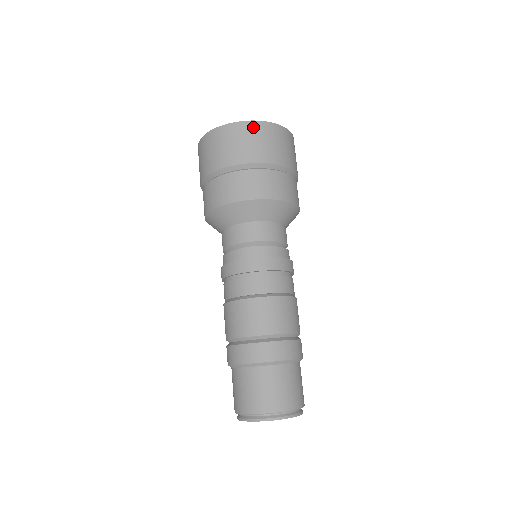
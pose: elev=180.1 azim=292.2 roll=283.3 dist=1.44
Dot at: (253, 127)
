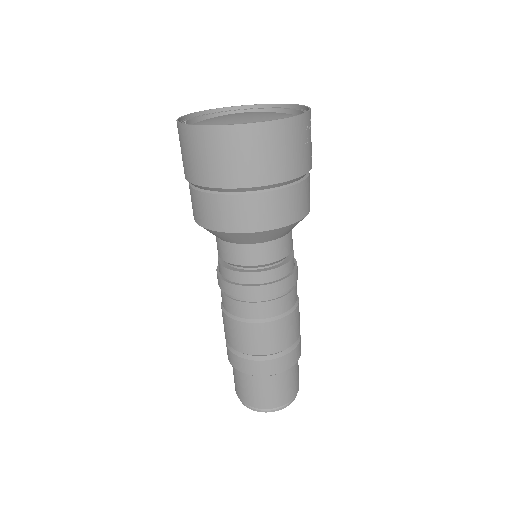
Dot at: (216, 136)
